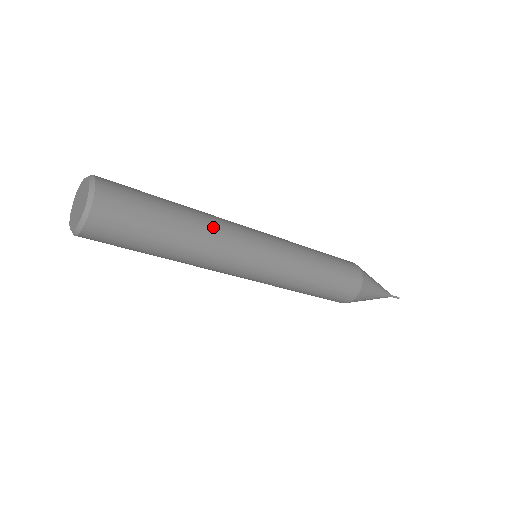
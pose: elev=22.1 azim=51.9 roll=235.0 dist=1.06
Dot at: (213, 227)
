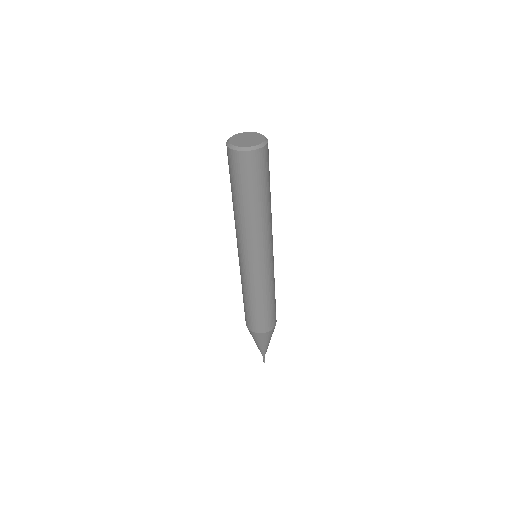
Dot at: occluded
